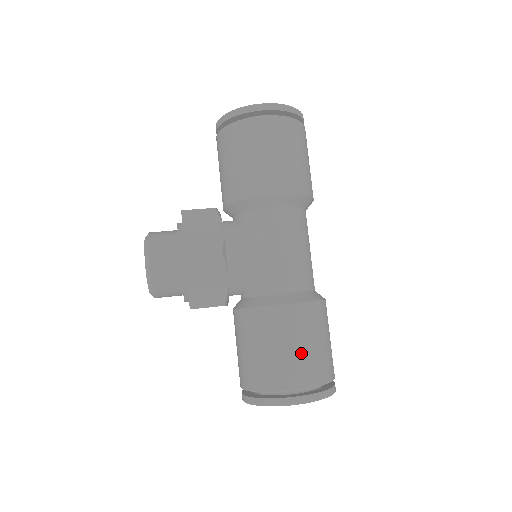
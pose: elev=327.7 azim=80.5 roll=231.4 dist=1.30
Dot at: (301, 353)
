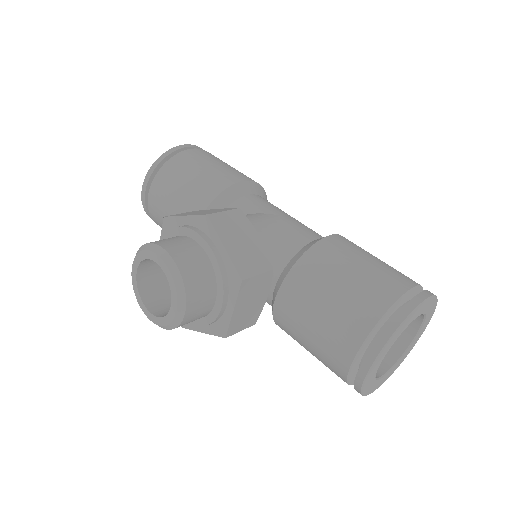
Dot at: (380, 263)
